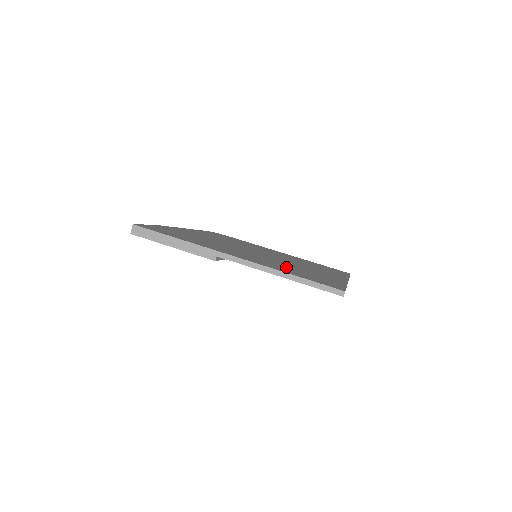
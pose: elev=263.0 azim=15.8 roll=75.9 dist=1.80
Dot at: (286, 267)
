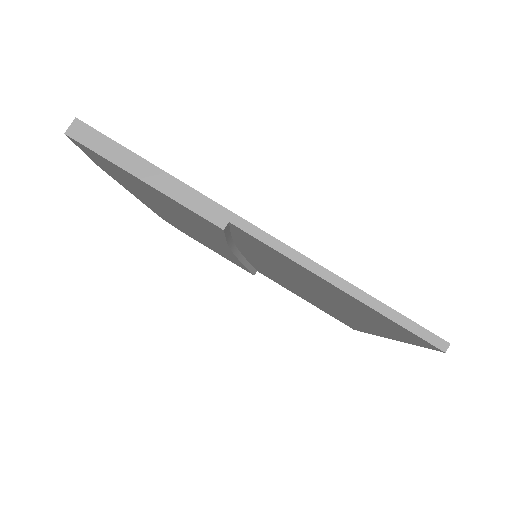
Dot at: occluded
